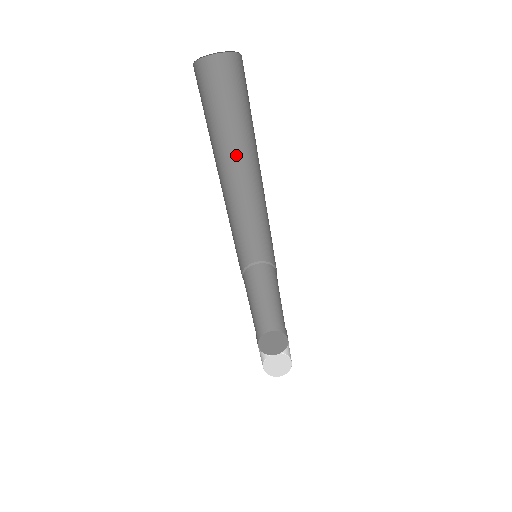
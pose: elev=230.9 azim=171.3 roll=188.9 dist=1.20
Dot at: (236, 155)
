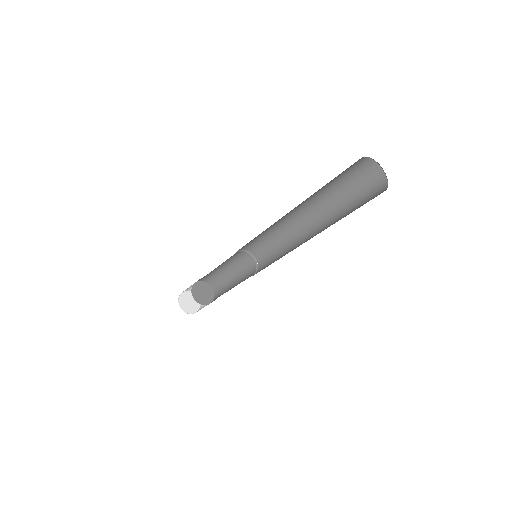
Dot at: occluded
